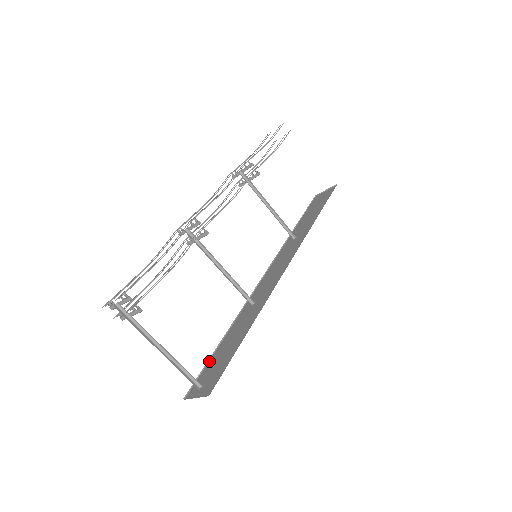
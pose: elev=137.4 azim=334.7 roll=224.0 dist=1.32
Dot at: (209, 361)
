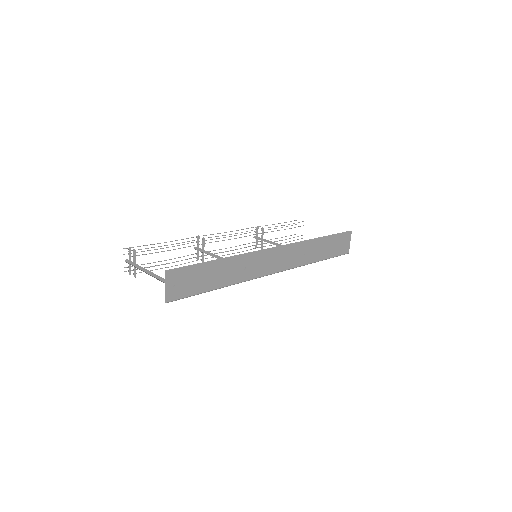
Dot at: (198, 294)
